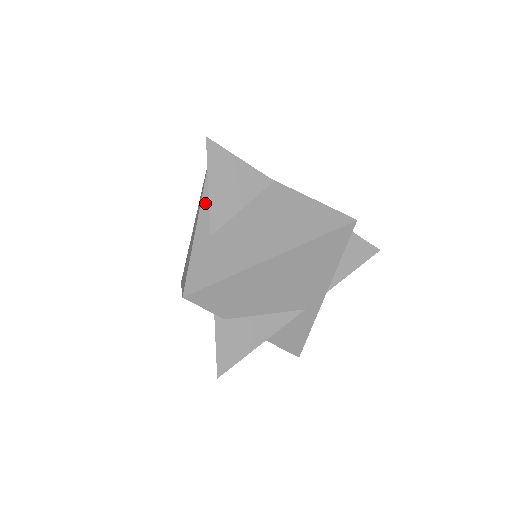
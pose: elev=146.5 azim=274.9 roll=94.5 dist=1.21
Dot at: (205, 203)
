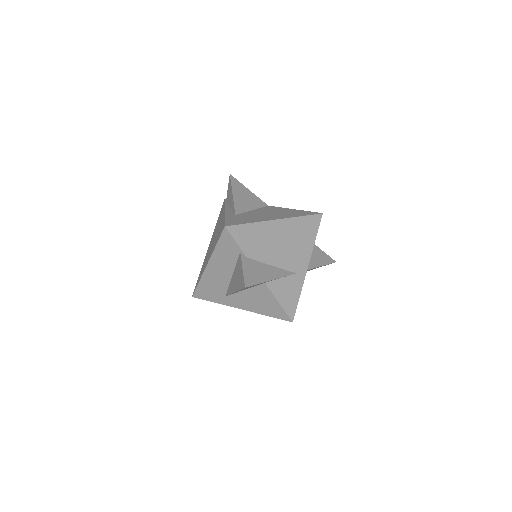
Dot at: (227, 209)
